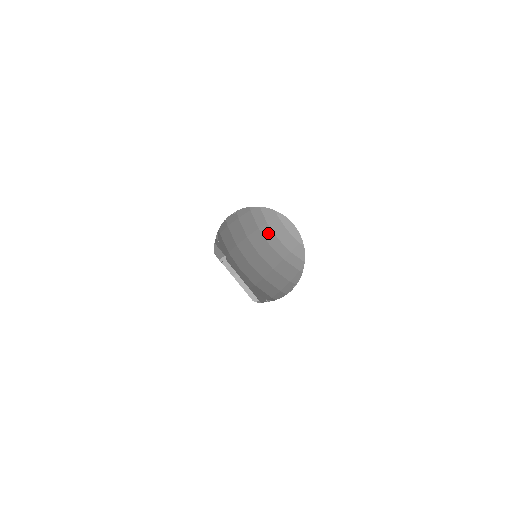
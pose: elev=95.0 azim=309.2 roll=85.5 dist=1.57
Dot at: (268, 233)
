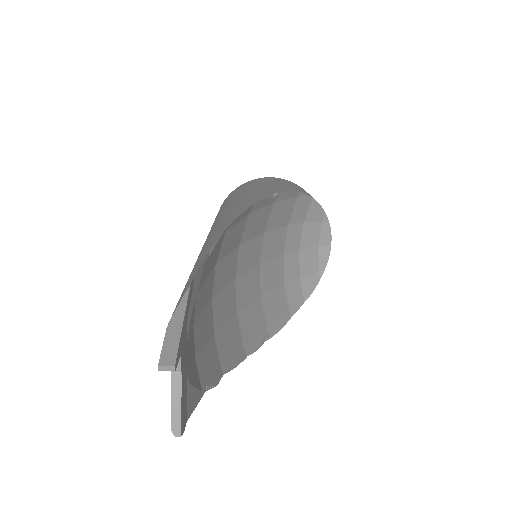
Dot at: (294, 237)
